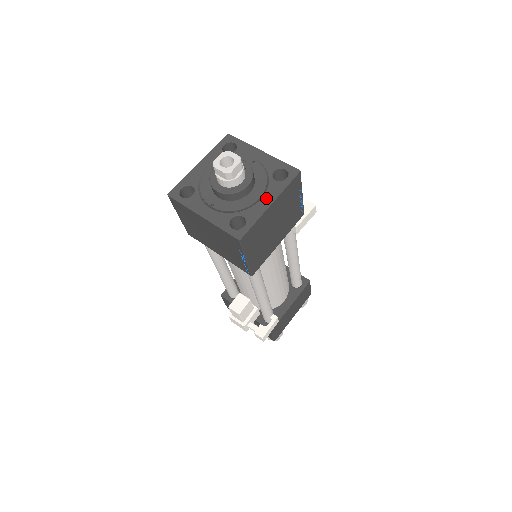
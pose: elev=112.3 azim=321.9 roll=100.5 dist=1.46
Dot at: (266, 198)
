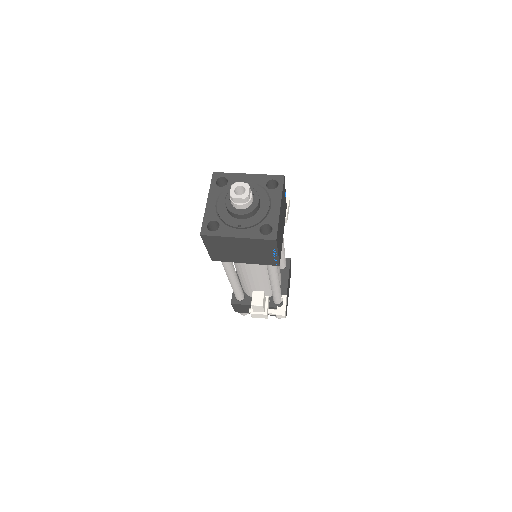
Dot at: (274, 204)
